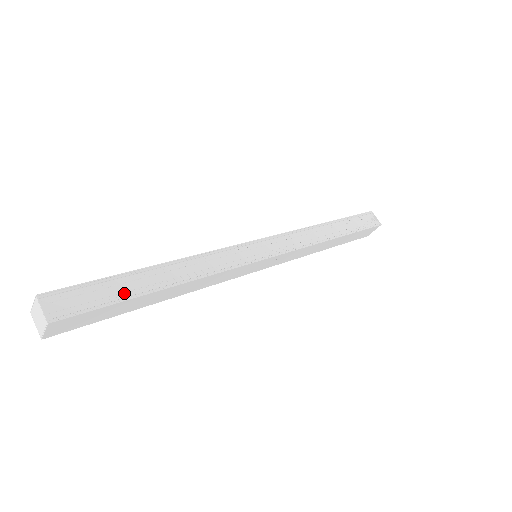
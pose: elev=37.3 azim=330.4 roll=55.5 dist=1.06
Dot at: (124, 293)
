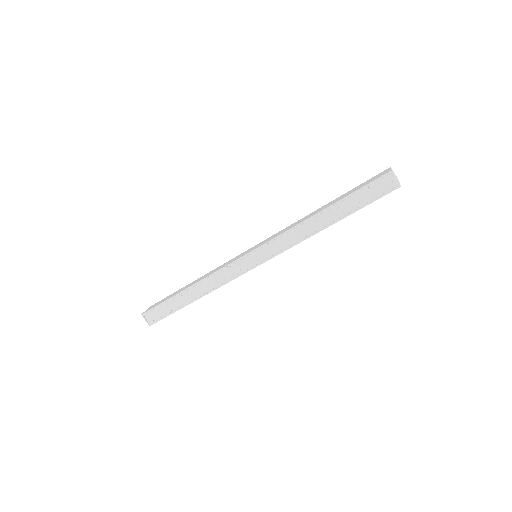
Dot at: (175, 307)
